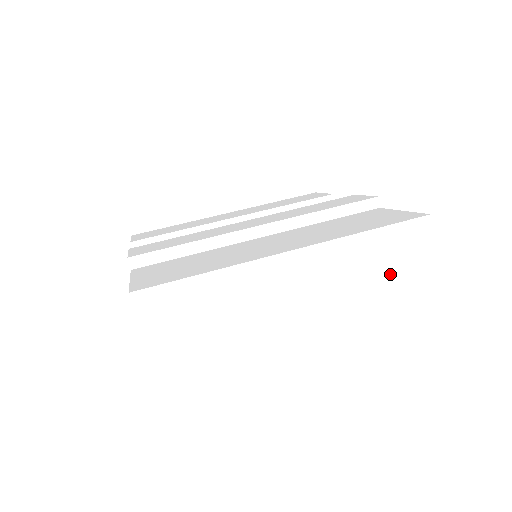
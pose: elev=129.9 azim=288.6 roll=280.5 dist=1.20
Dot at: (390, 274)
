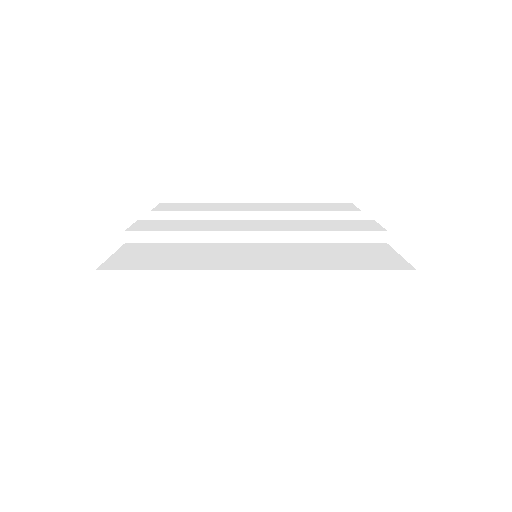
Dot at: (356, 318)
